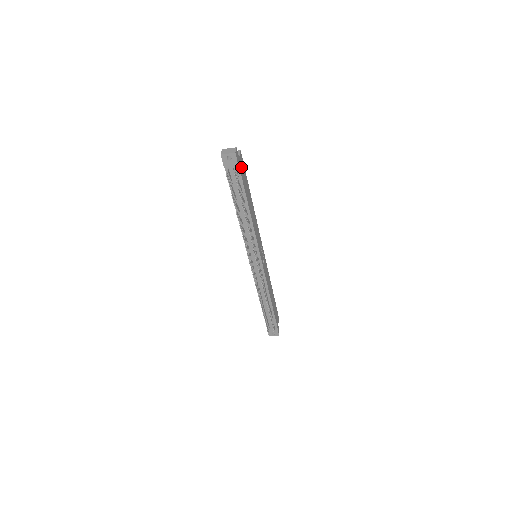
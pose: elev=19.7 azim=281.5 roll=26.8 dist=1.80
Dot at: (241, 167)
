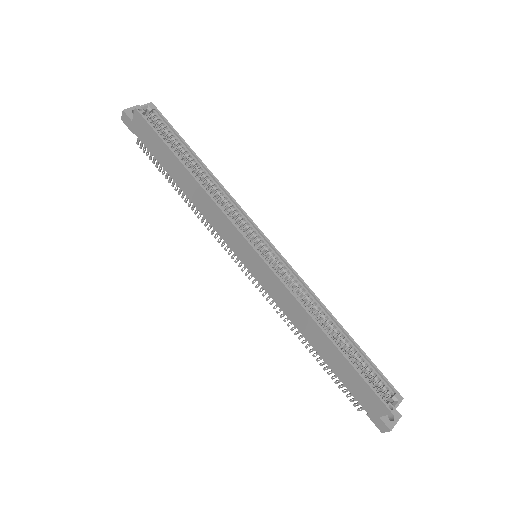
Dot at: occluded
